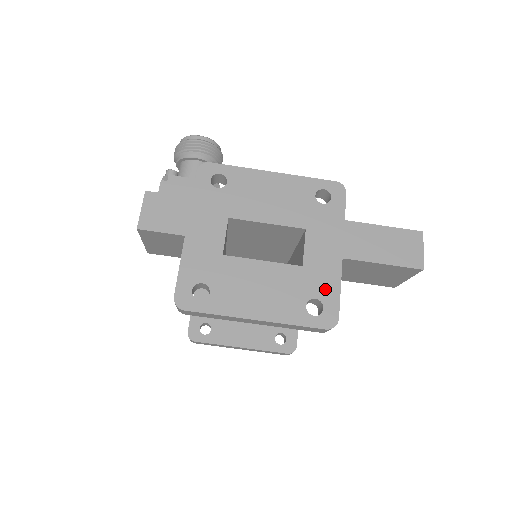
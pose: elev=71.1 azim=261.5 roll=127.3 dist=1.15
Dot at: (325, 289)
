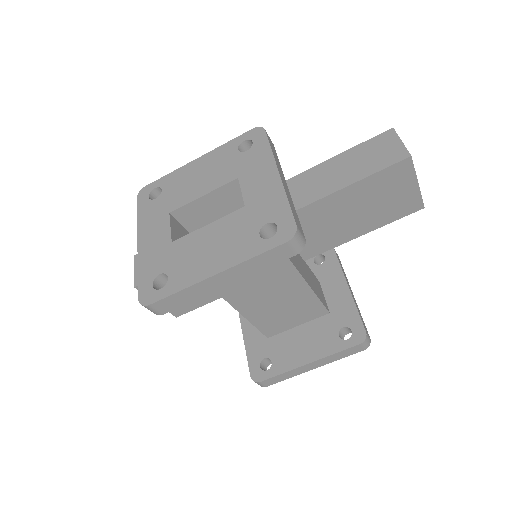
Dot at: (273, 210)
